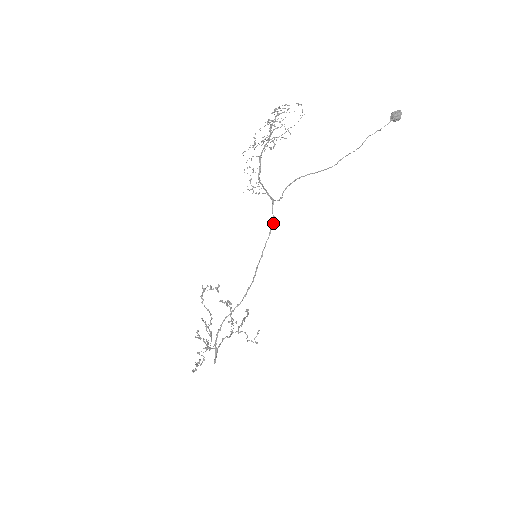
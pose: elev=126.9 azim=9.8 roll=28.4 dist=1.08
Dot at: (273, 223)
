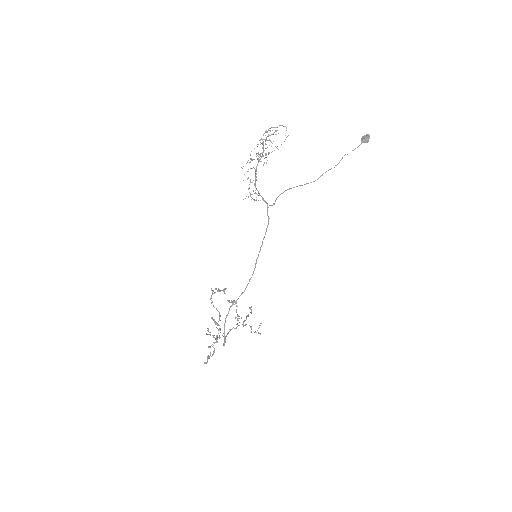
Dot at: (268, 223)
